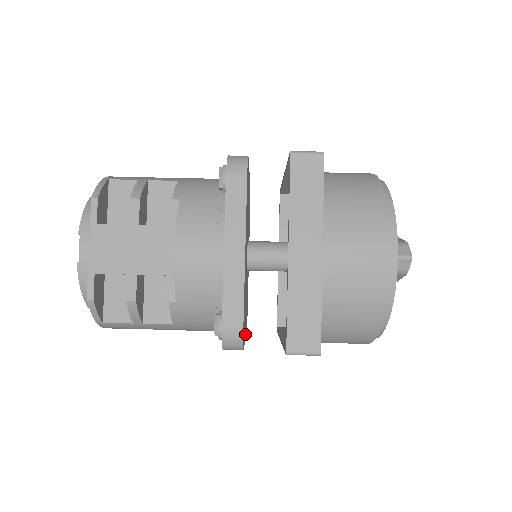
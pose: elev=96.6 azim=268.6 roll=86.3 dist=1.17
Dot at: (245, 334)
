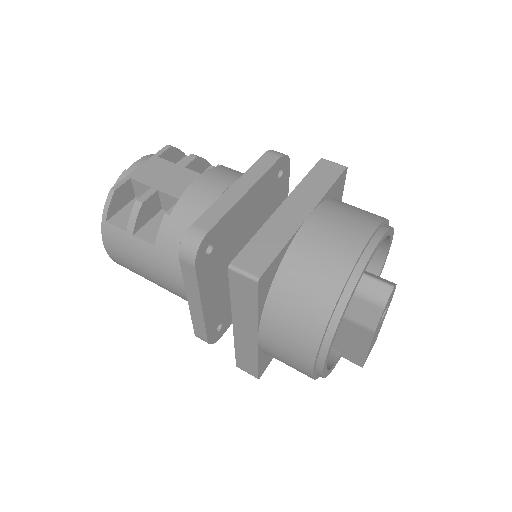
Dot at: (205, 304)
